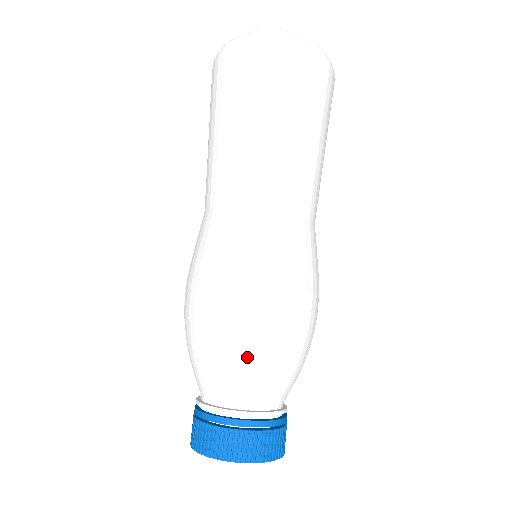
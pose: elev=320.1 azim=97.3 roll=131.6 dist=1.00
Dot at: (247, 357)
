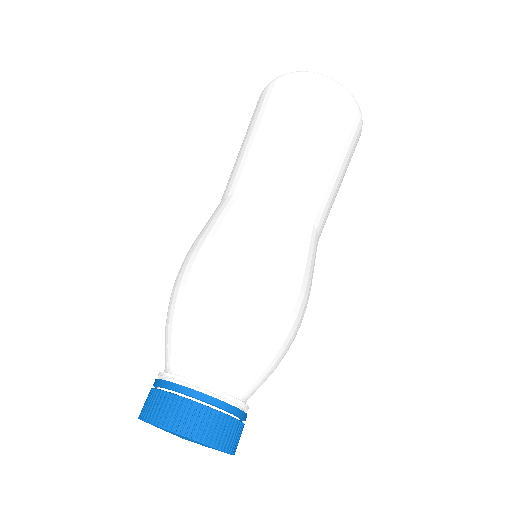
Dot at: (209, 321)
